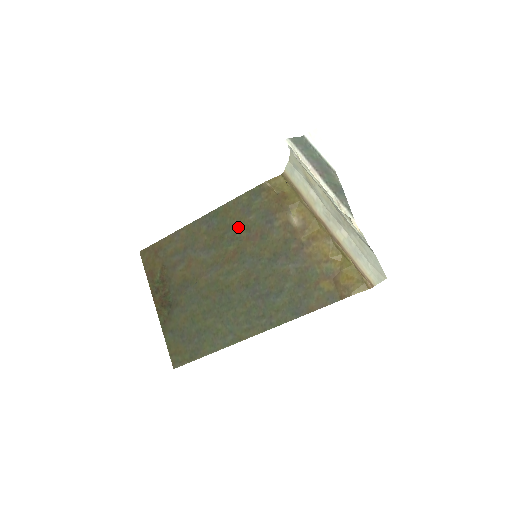
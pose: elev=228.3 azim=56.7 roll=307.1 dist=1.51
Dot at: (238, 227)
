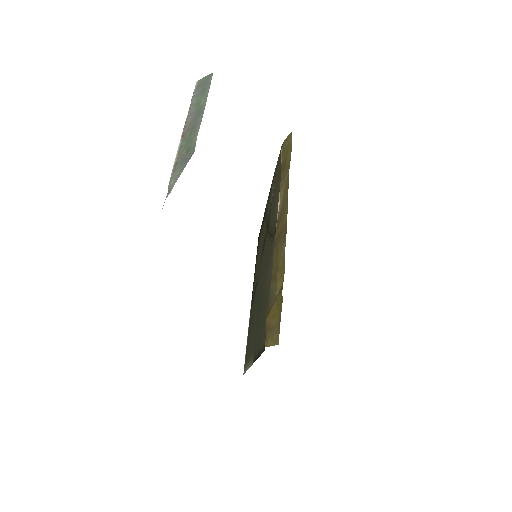
Dot at: (269, 213)
